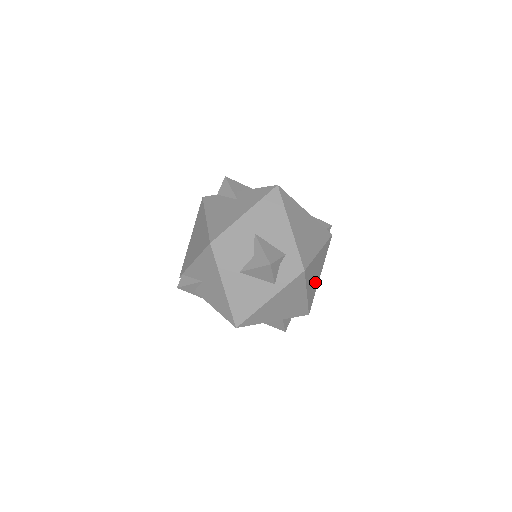
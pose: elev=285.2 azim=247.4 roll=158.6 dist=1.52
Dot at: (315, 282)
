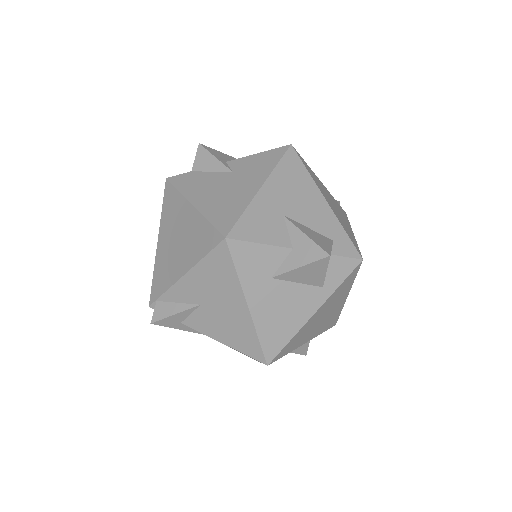
Dot at: occluded
